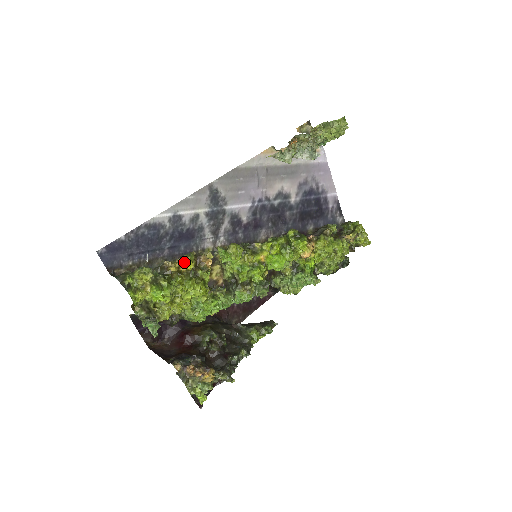
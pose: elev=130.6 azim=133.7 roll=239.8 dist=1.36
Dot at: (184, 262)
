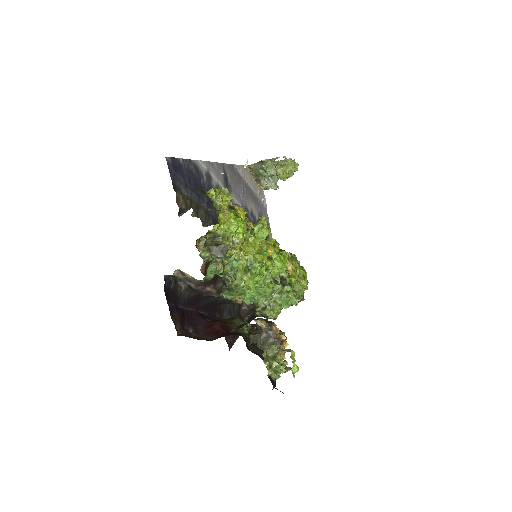
Dot at: (239, 210)
